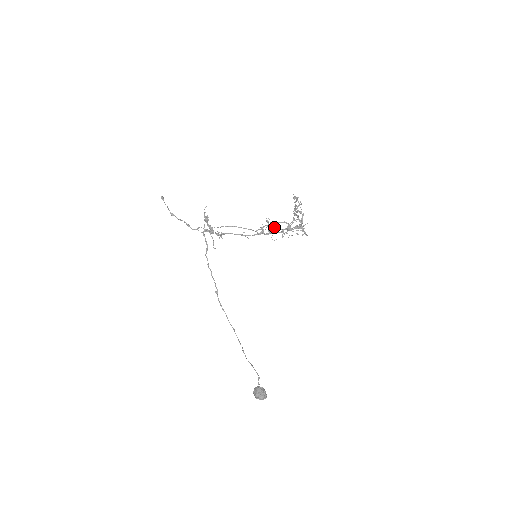
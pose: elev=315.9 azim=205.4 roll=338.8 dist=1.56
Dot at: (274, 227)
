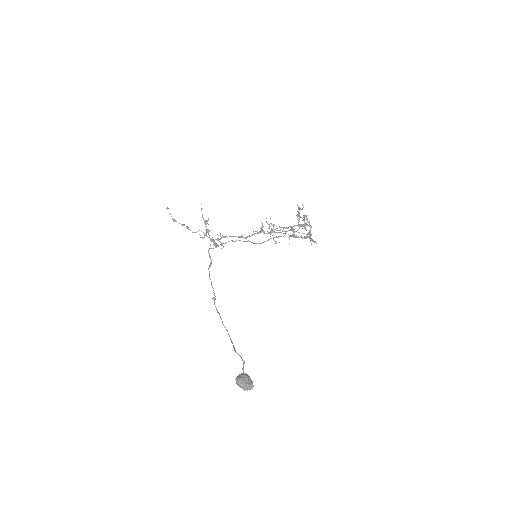
Dot at: (273, 224)
